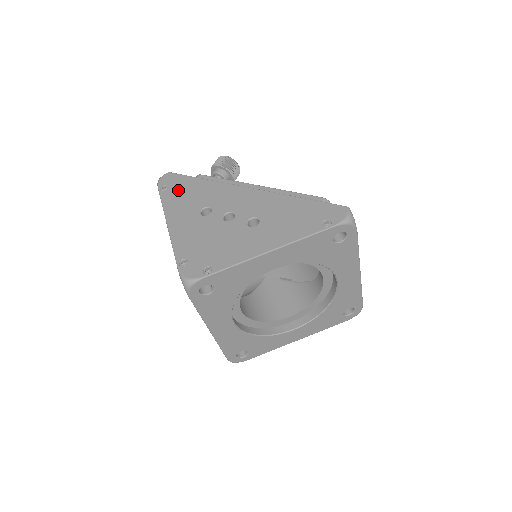
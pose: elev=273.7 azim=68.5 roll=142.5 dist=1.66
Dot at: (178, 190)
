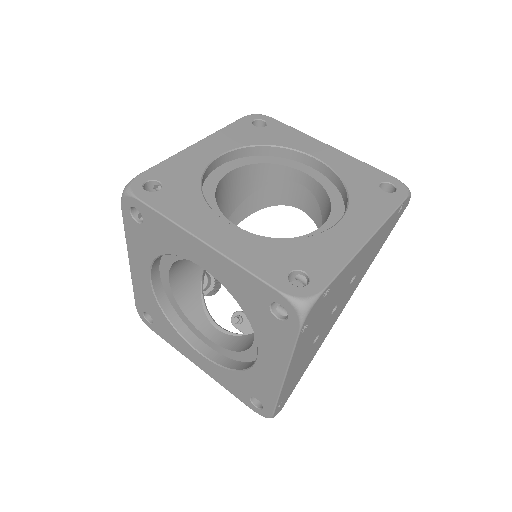
Dot at: occluded
